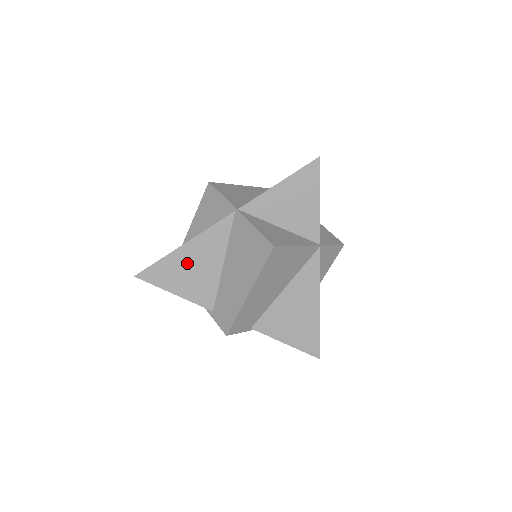
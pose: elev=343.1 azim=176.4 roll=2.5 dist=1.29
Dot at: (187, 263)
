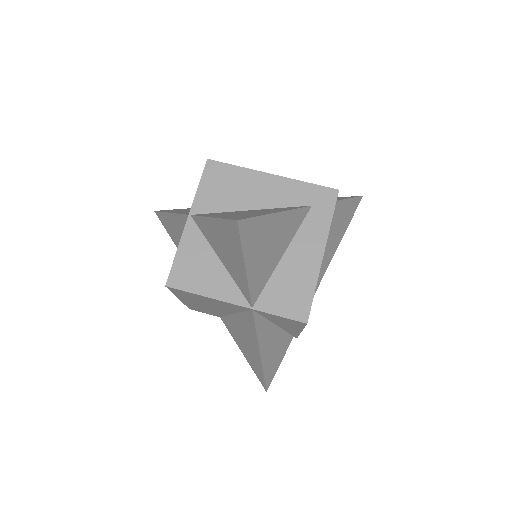
Dot at: (175, 229)
